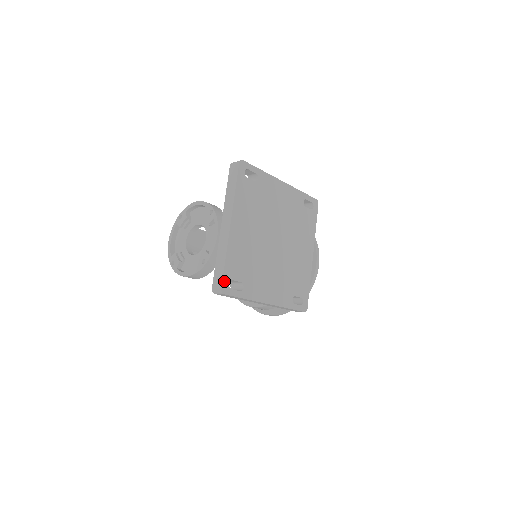
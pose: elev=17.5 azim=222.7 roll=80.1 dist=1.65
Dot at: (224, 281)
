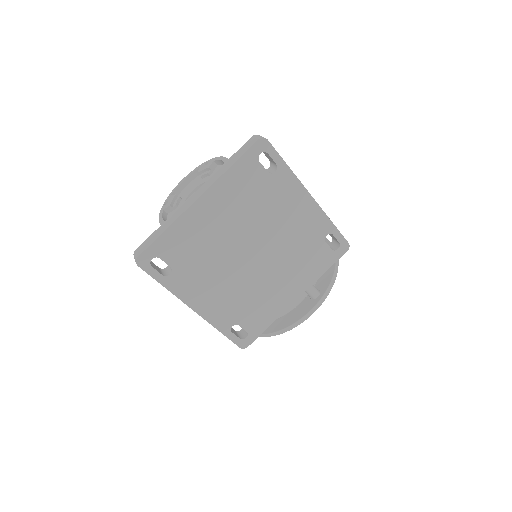
Dot at: (147, 252)
